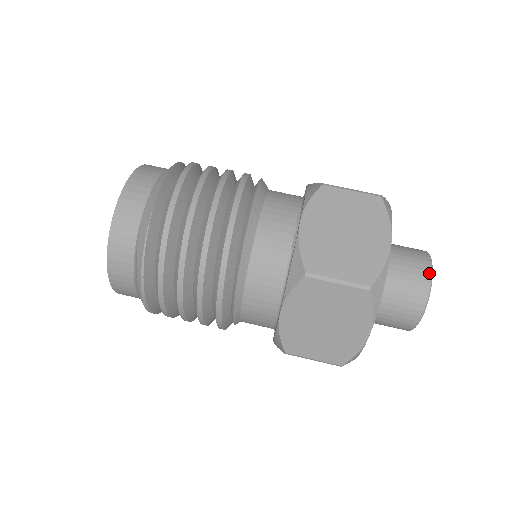
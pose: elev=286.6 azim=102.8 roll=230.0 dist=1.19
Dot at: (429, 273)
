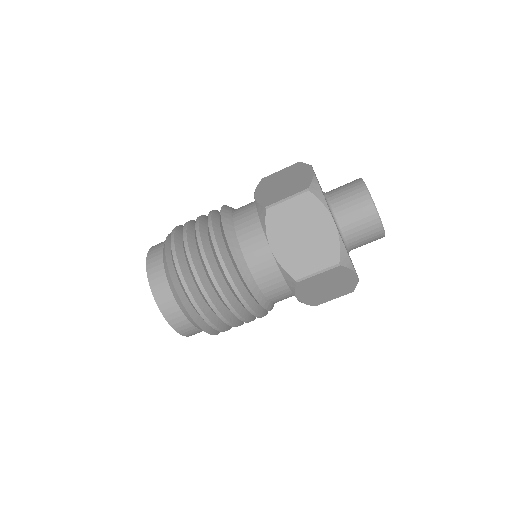
Dot at: (382, 234)
